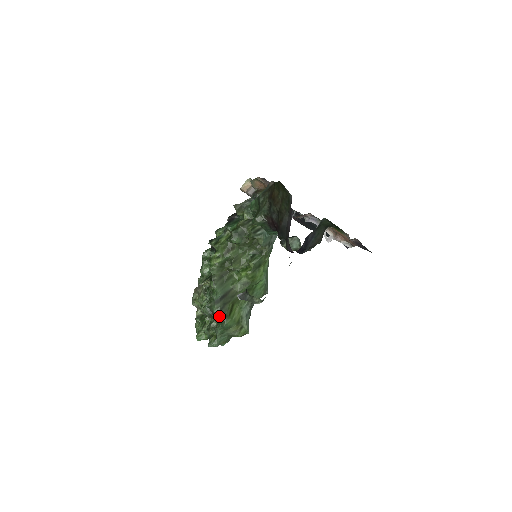
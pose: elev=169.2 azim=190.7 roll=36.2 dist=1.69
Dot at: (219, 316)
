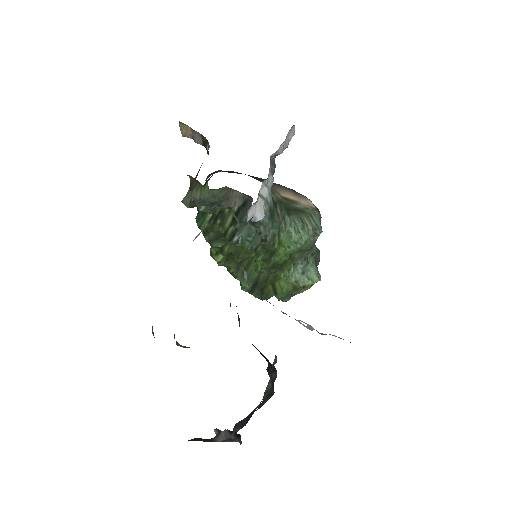
Dot at: occluded
